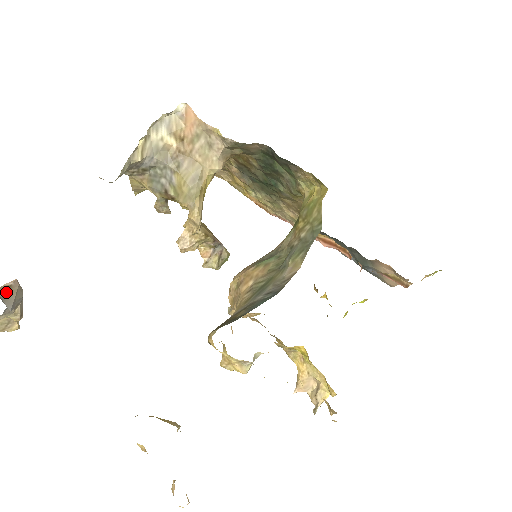
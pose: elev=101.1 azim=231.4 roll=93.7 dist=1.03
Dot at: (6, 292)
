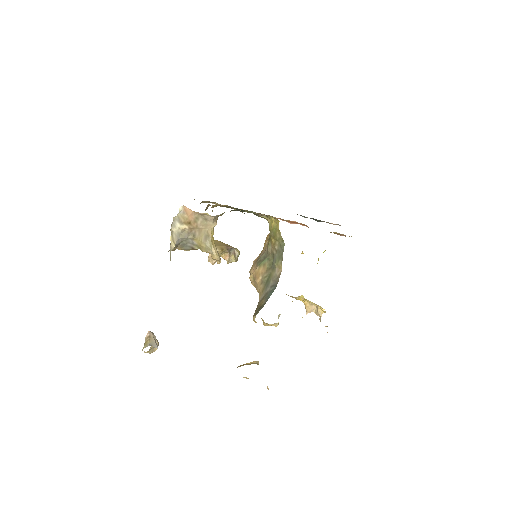
Dot at: (150, 340)
